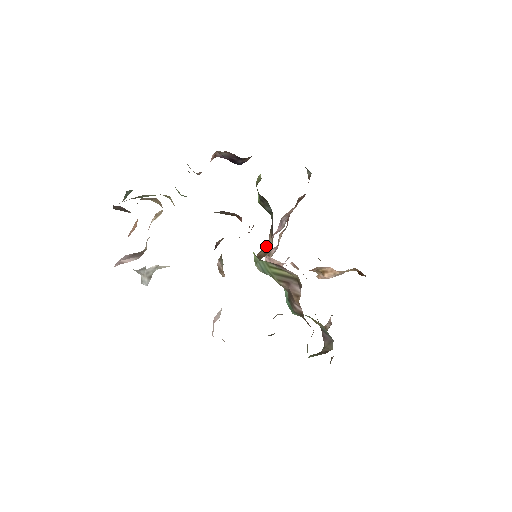
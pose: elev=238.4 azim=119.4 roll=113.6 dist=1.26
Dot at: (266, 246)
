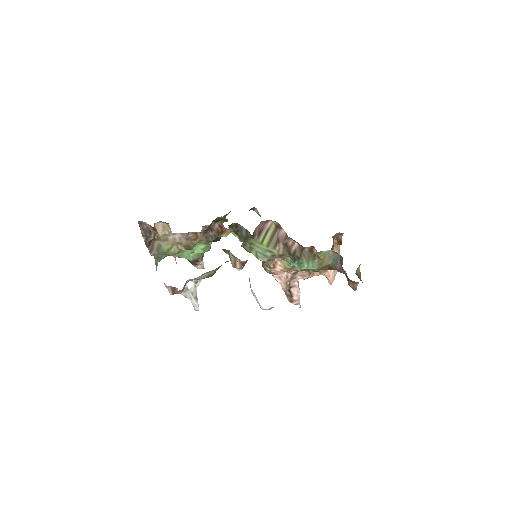
Dot at: occluded
